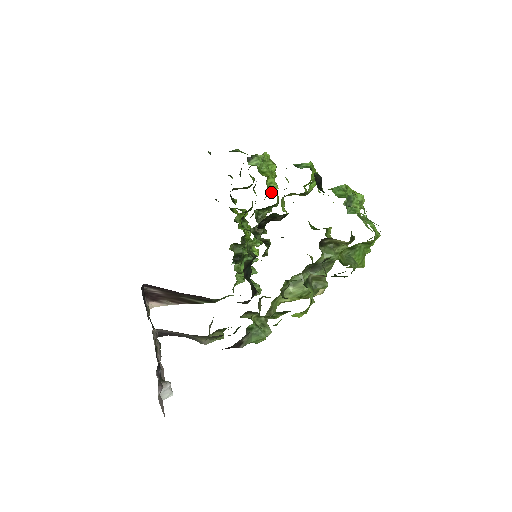
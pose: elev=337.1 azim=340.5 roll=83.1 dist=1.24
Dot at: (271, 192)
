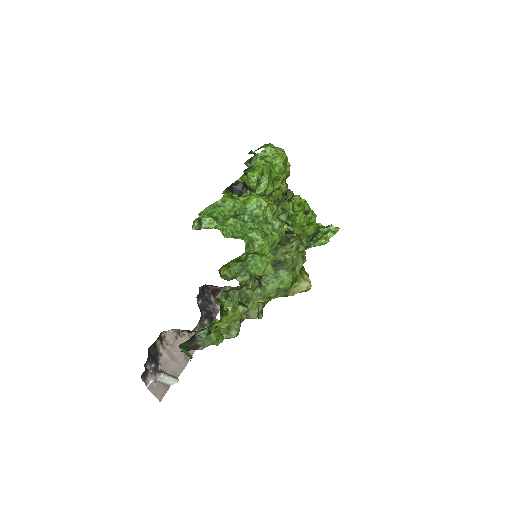
Dot at: occluded
